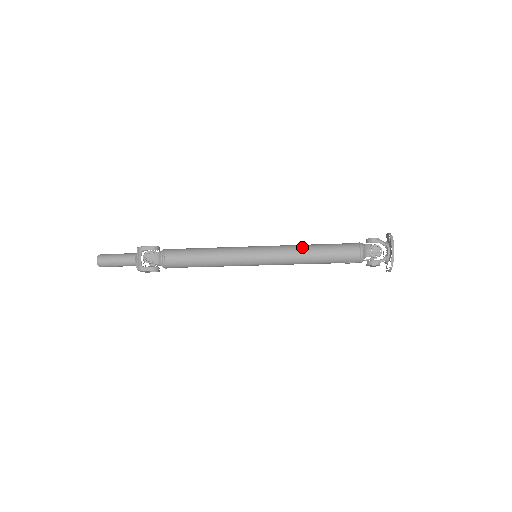
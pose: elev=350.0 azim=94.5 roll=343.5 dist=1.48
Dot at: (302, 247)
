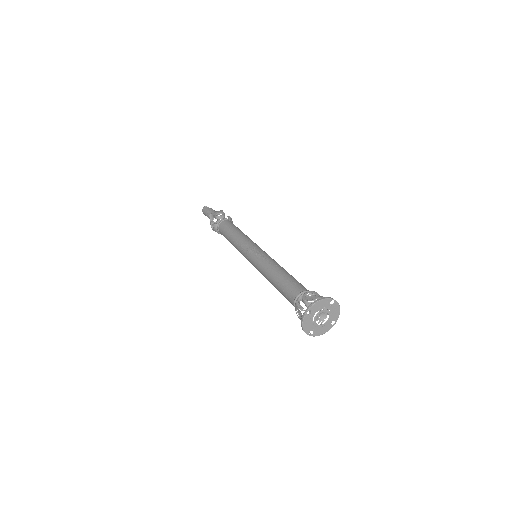
Dot at: (268, 271)
